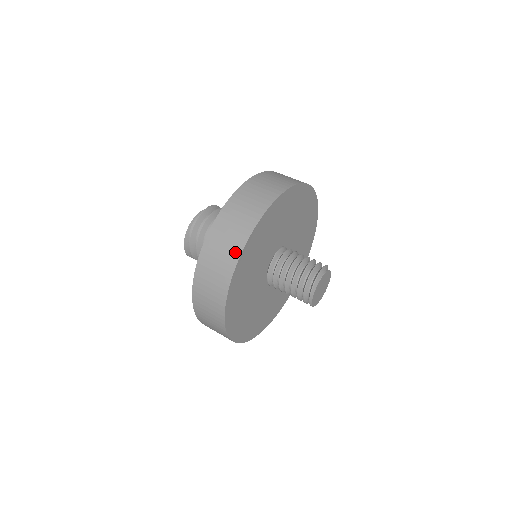
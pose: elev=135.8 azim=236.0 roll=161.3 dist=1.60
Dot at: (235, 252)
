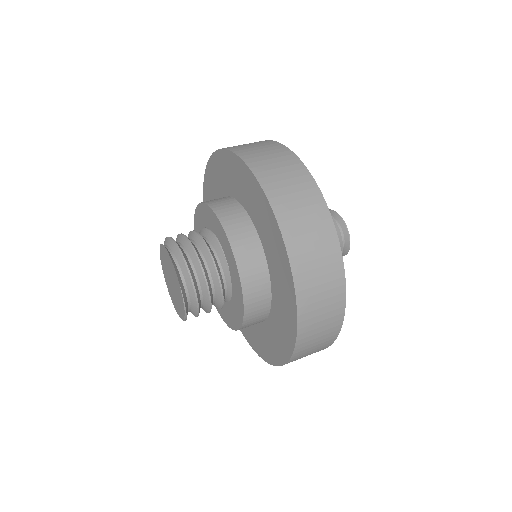
Dot at: (272, 144)
